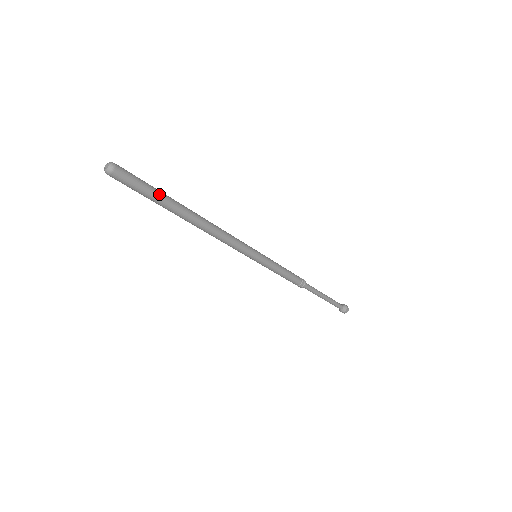
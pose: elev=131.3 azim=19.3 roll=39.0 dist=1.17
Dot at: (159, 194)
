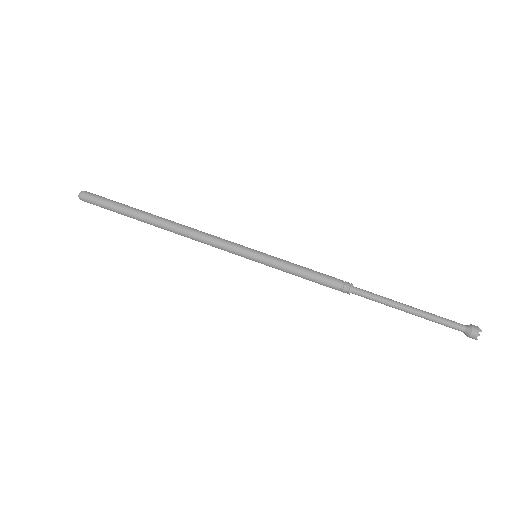
Dot at: (123, 206)
